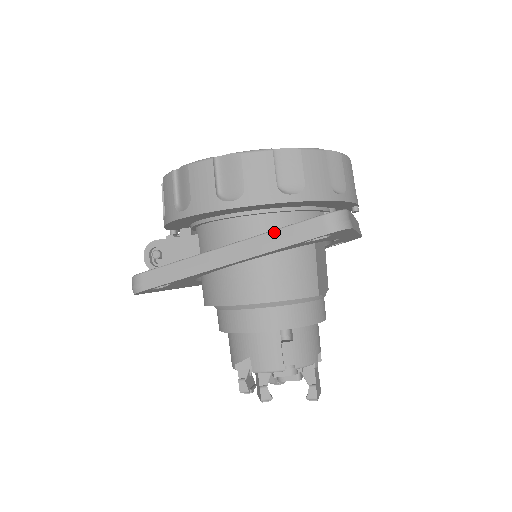
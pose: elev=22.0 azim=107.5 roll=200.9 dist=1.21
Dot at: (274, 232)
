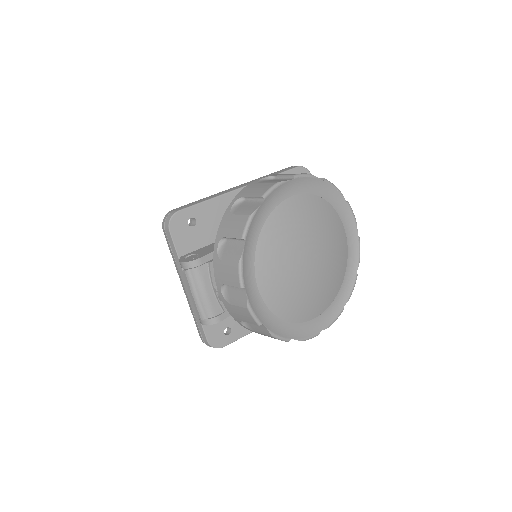
Dot at: occluded
